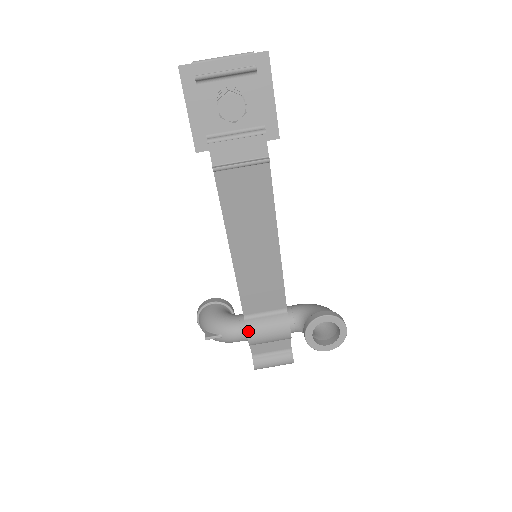
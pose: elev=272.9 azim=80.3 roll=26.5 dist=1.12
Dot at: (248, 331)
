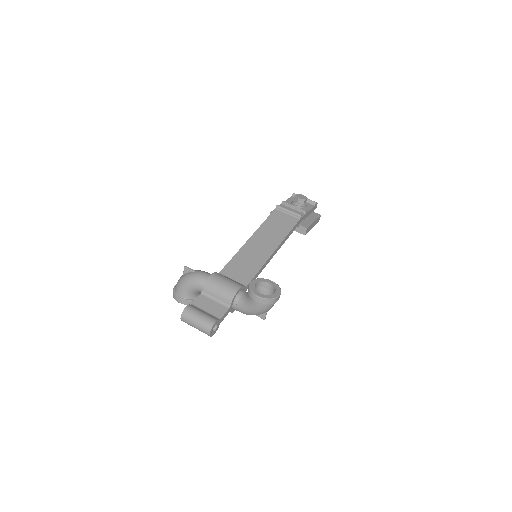
Dot at: (216, 273)
